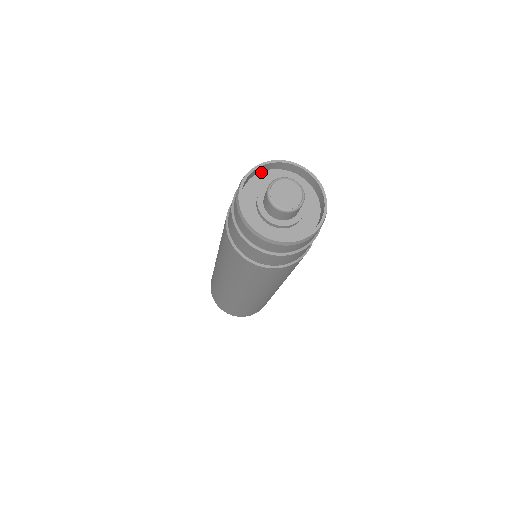
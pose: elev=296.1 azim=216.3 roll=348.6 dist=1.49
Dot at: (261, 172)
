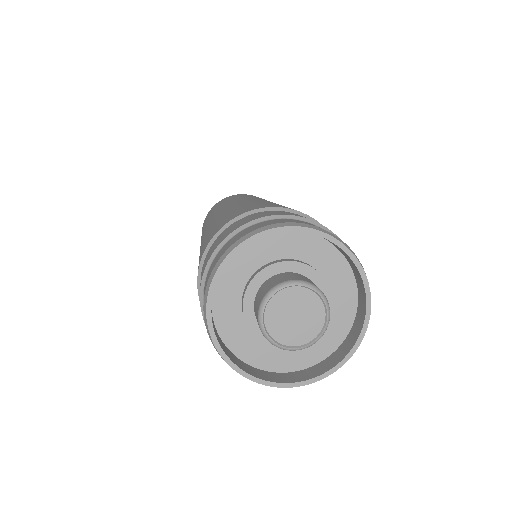
Dot at: occluded
